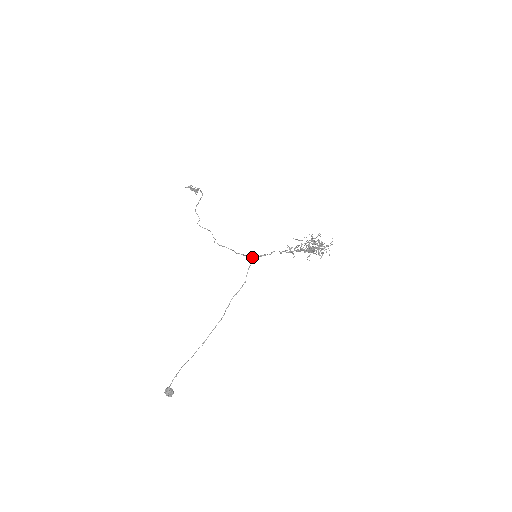
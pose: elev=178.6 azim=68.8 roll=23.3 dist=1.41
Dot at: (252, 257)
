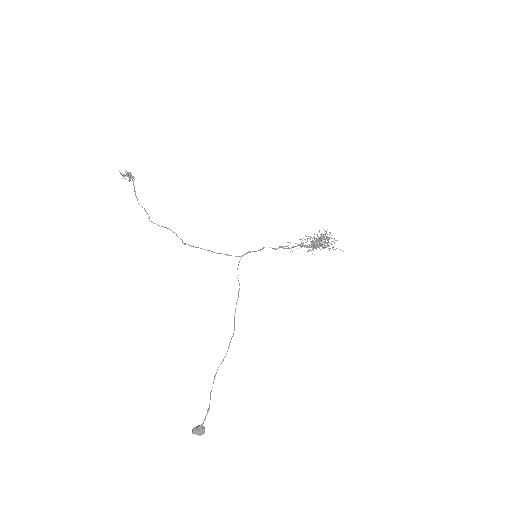
Dot at: (239, 256)
